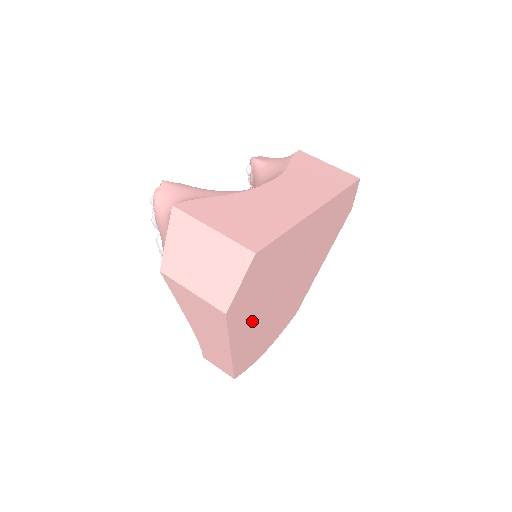
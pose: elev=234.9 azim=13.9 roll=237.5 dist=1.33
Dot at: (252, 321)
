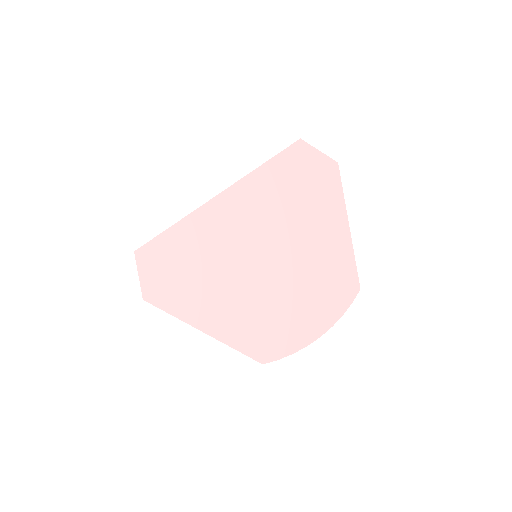
Dot at: (216, 303)
